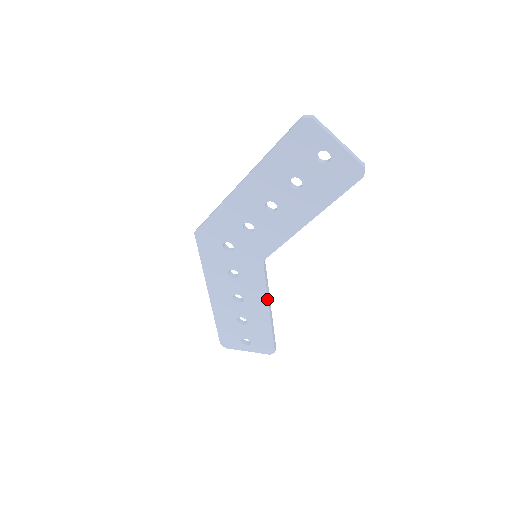
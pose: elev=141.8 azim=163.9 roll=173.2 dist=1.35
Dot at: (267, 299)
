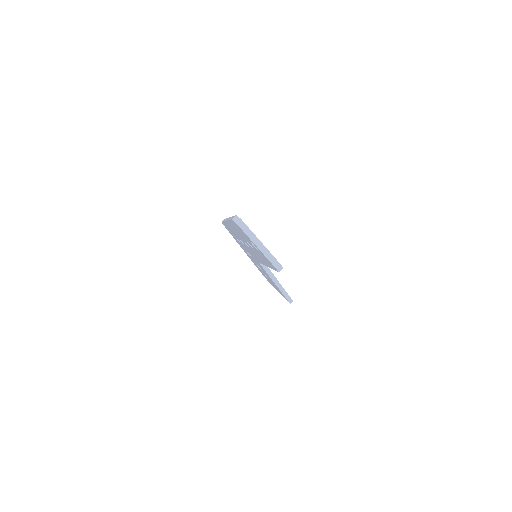
Dot at: (272, 279)
